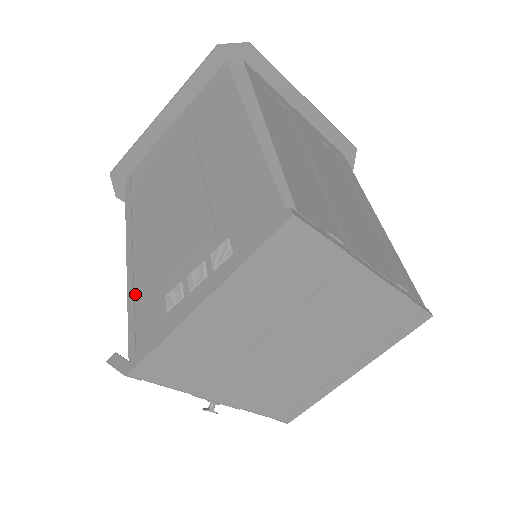
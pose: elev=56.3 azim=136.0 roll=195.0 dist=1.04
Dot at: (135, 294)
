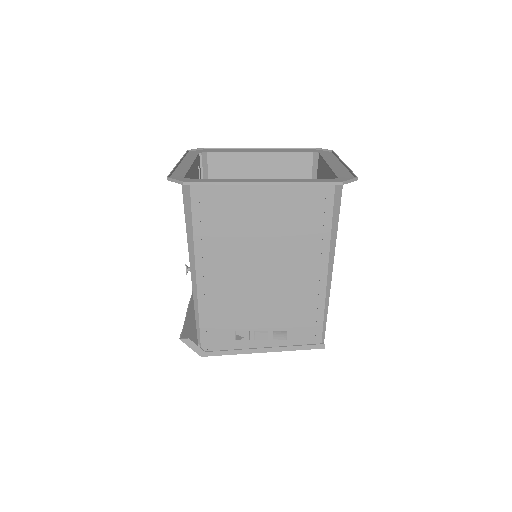
Dot at: (207, 312)
